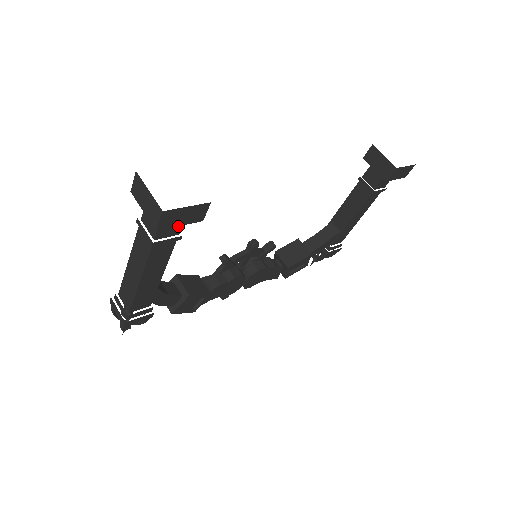
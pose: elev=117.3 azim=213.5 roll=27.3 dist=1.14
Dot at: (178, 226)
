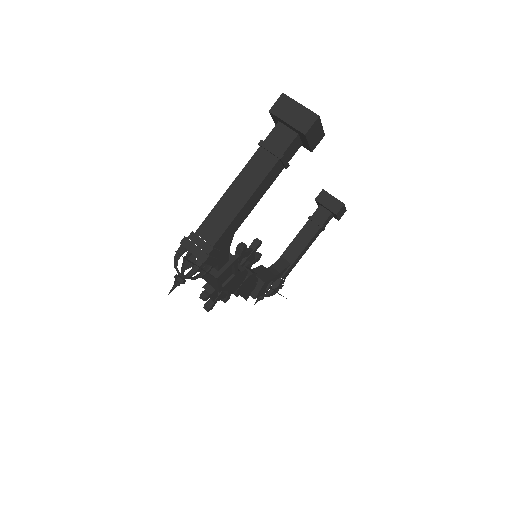
Dot at: (293, 152)
